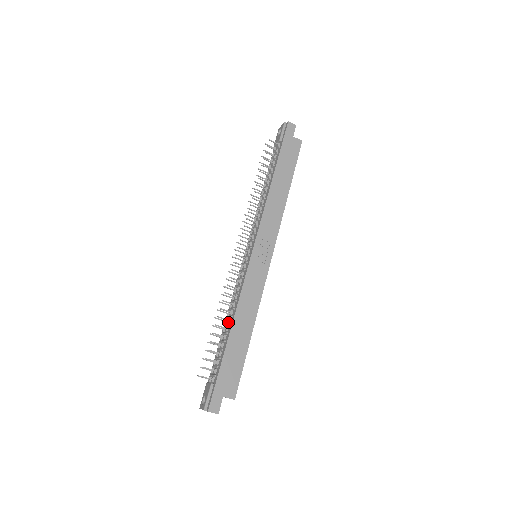
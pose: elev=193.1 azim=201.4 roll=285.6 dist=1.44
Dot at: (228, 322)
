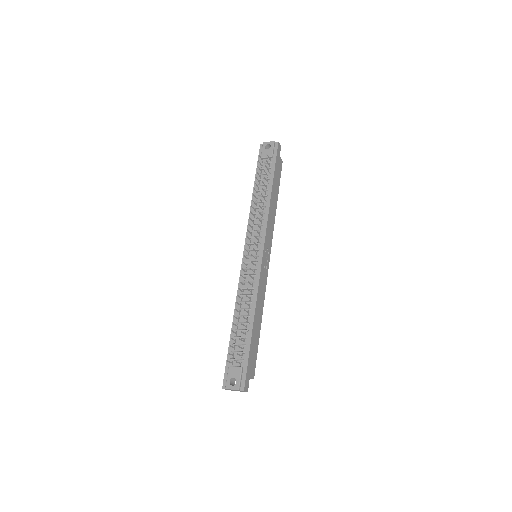
Dot at: (248, 314)
